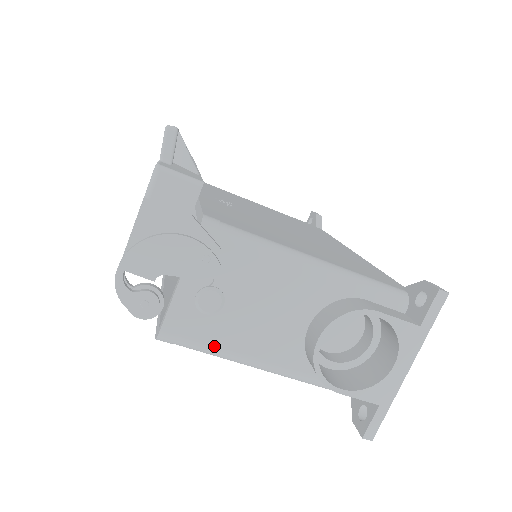
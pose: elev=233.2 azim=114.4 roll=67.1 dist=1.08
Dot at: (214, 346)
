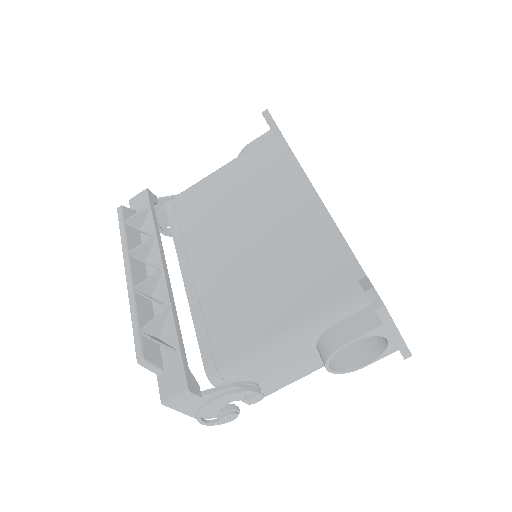
Dot at: (280, 388)
